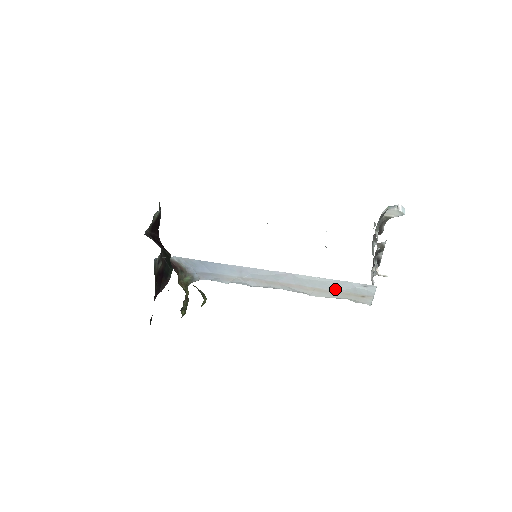
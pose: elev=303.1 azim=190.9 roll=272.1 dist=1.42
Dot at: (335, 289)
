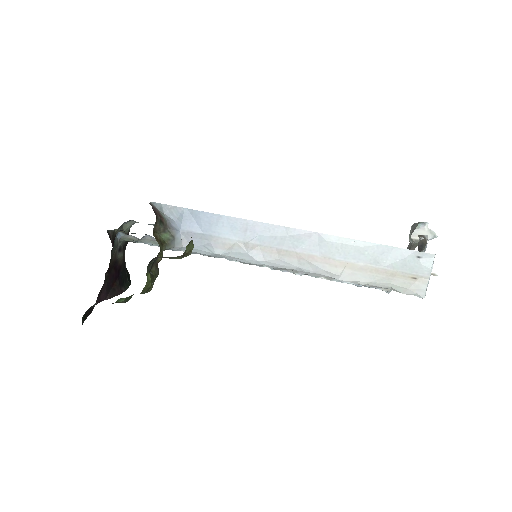
Dot at: (376, 264)
